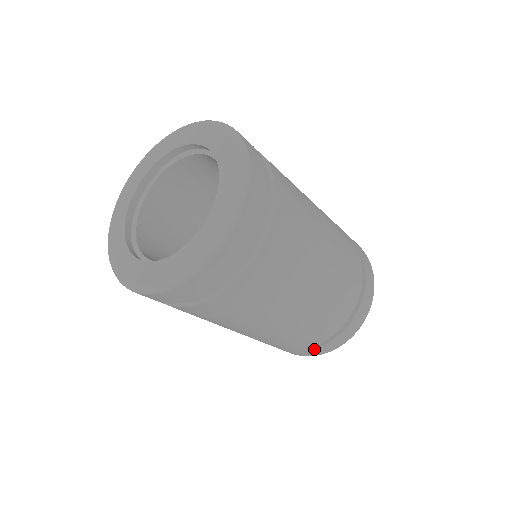
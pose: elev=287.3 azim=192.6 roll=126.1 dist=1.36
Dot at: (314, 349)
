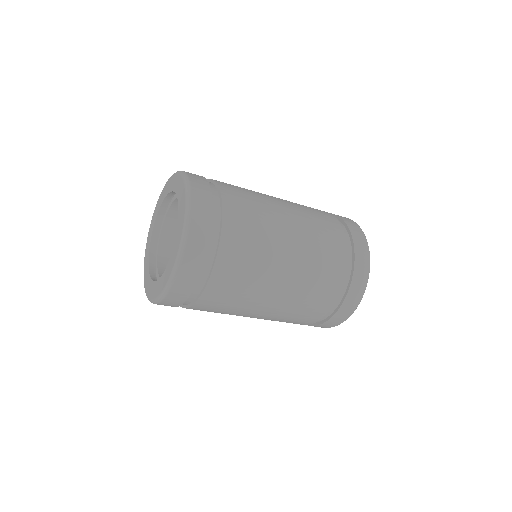
Dot at: (326, 321)
